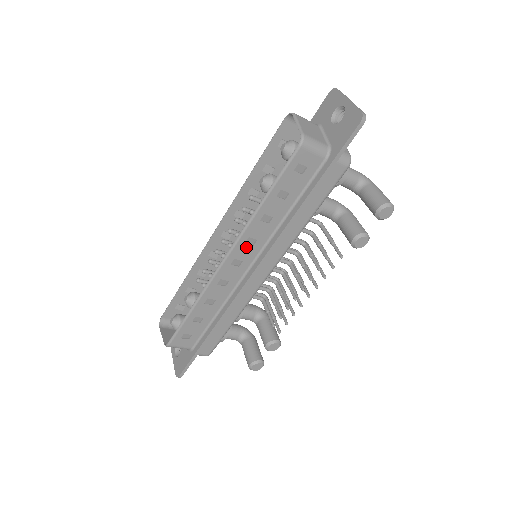
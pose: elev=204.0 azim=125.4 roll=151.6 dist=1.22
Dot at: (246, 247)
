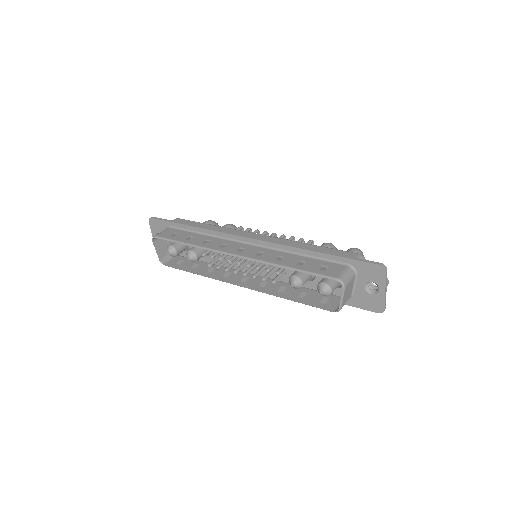
Dot at: (258, 285)
